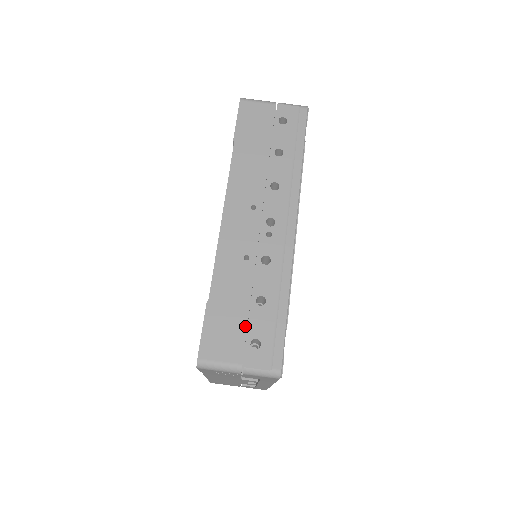
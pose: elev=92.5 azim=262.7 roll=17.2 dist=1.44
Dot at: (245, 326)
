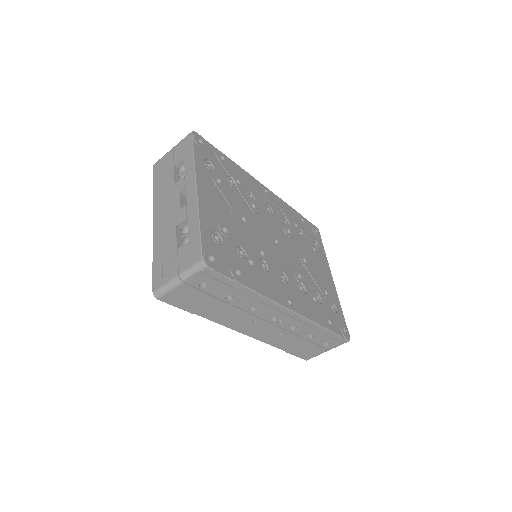
Dot at: (314, 345)
